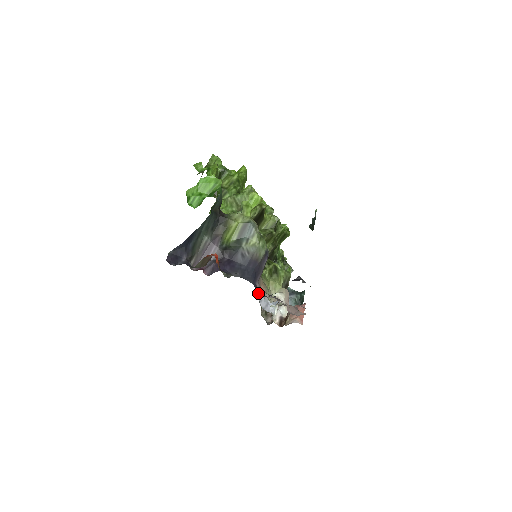
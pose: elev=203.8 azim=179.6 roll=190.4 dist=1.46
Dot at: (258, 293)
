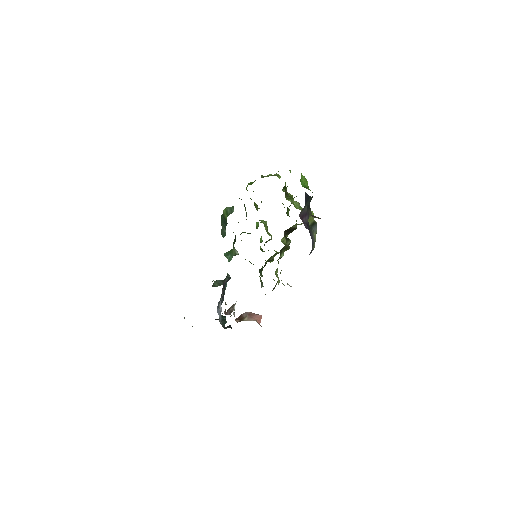
Dot at: occluded
